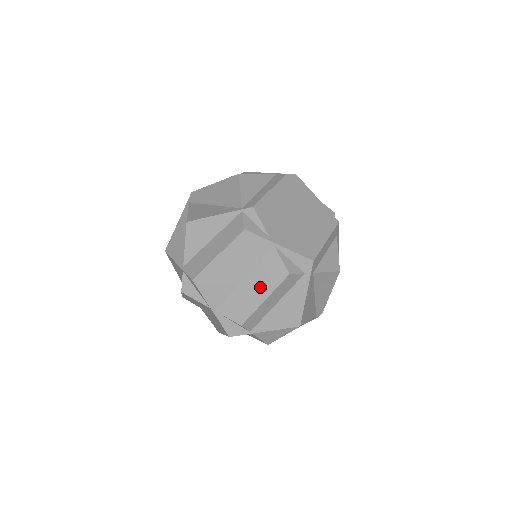
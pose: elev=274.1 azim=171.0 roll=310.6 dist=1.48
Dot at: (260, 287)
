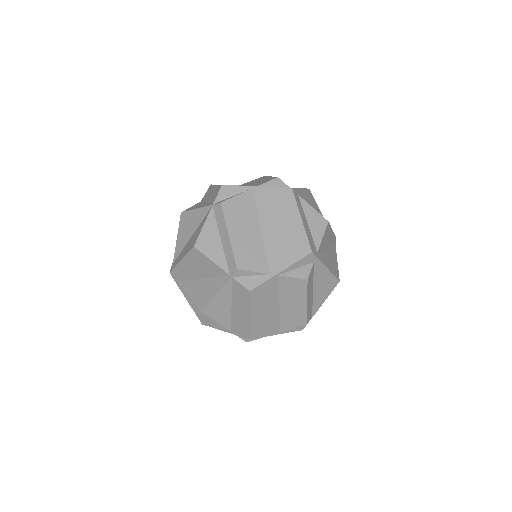
Dot at: (295, 301)
